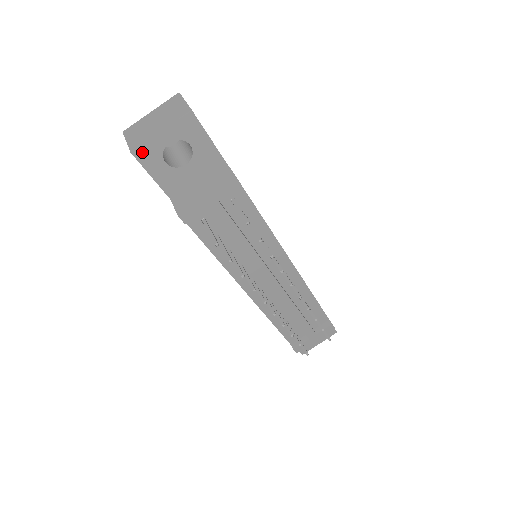
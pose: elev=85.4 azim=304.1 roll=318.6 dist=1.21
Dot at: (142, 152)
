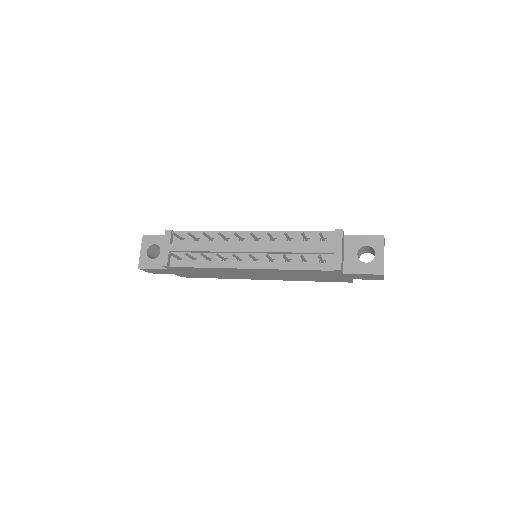
Dot at: (141, 264)
